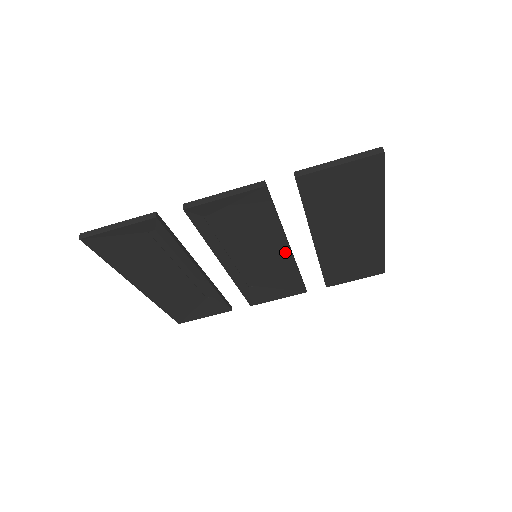
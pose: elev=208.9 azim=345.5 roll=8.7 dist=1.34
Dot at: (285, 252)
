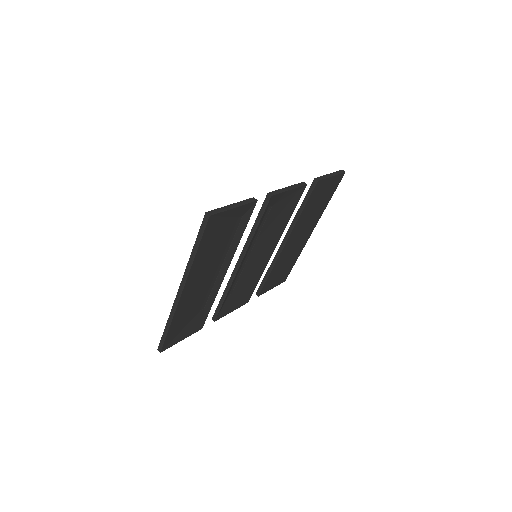
Dot at: (271, 252)
